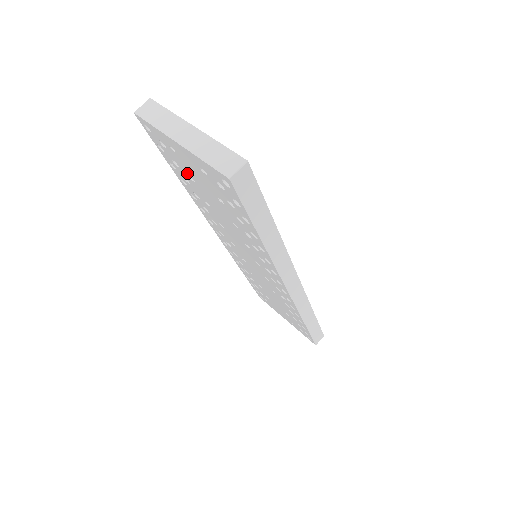
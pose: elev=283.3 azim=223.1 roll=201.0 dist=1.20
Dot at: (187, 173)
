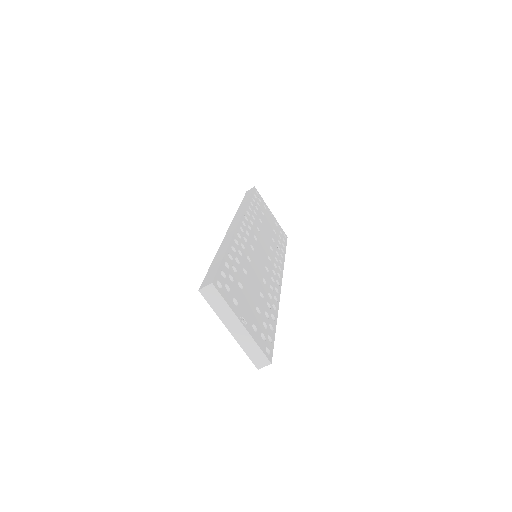
Dot at: occluded
